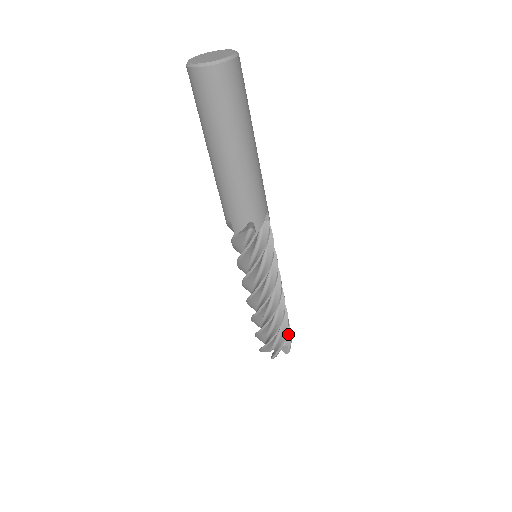
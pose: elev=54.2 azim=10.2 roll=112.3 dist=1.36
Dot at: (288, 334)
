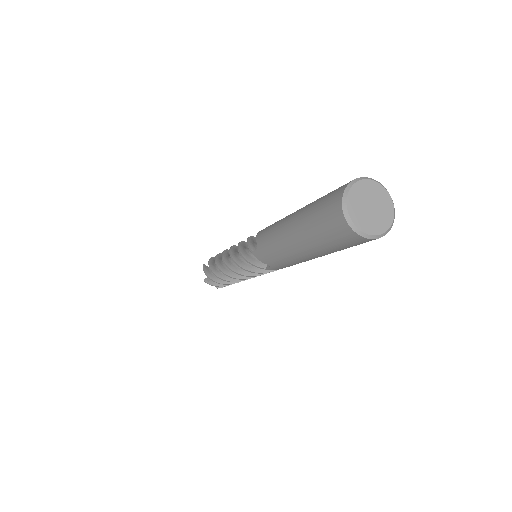
Dot at: occluded
